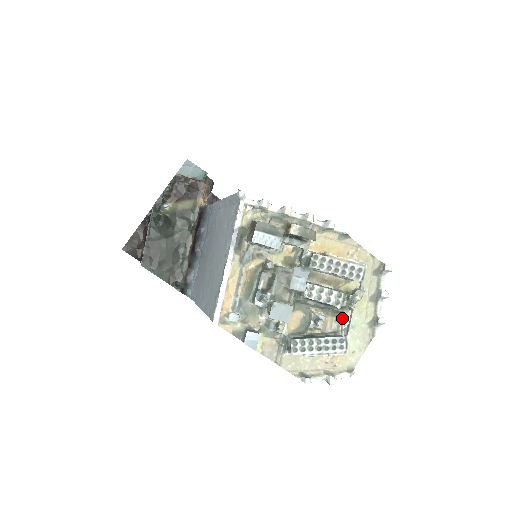
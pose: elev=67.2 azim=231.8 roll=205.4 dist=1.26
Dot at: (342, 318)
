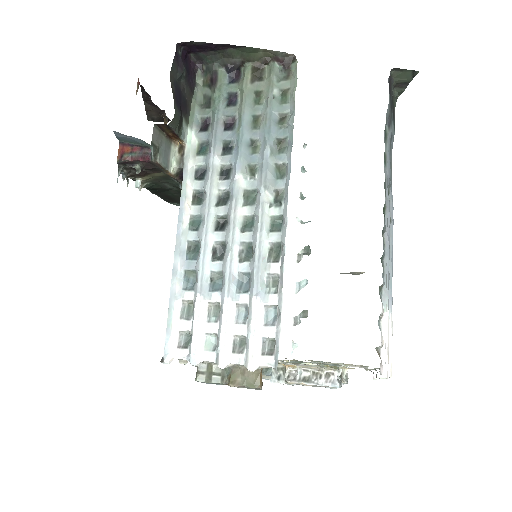
Dot at: occluded
